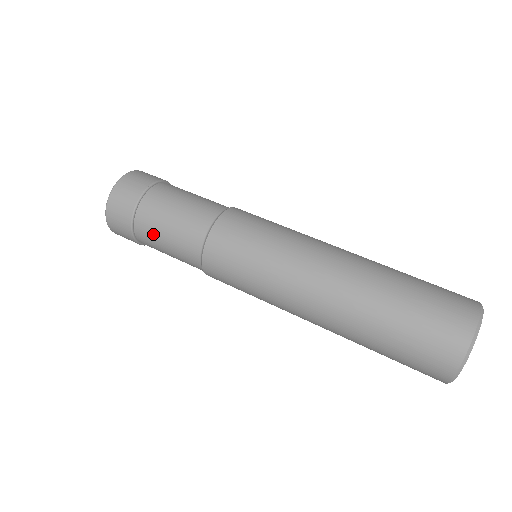
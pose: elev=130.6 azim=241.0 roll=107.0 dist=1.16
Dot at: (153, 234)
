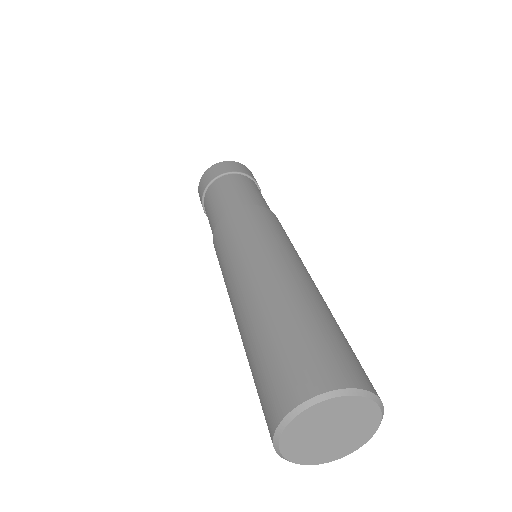
Dot at: occluded
